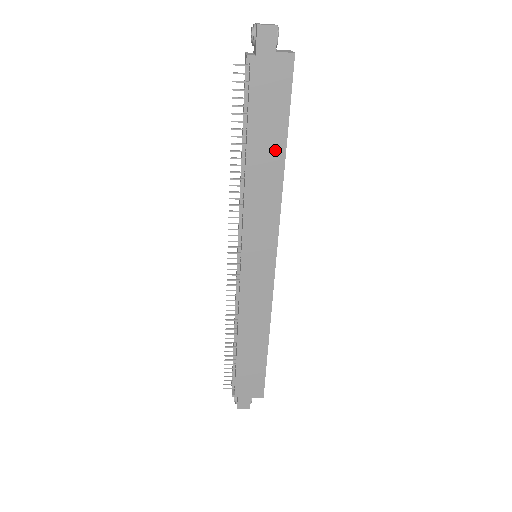
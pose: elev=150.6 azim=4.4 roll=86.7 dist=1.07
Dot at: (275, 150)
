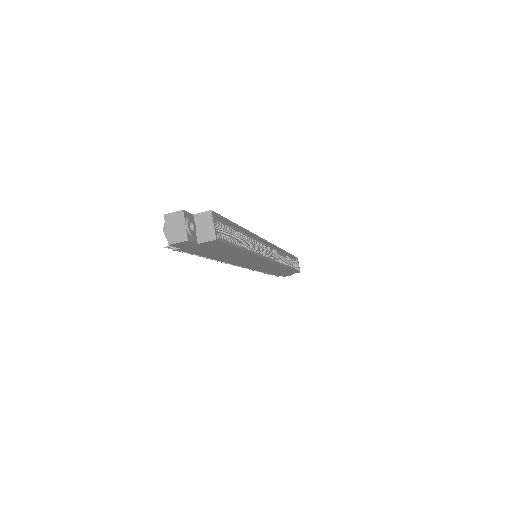
Dot at: (236, 253)
